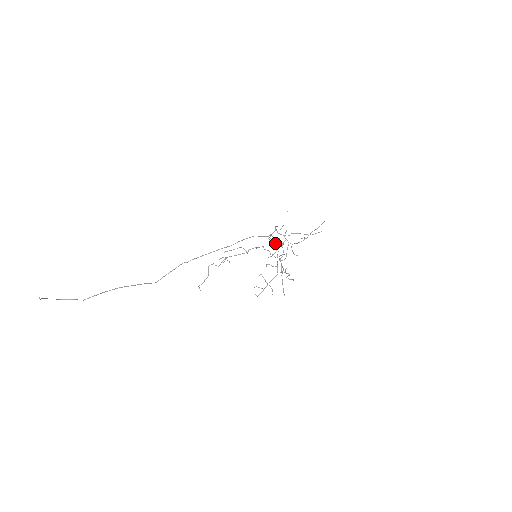
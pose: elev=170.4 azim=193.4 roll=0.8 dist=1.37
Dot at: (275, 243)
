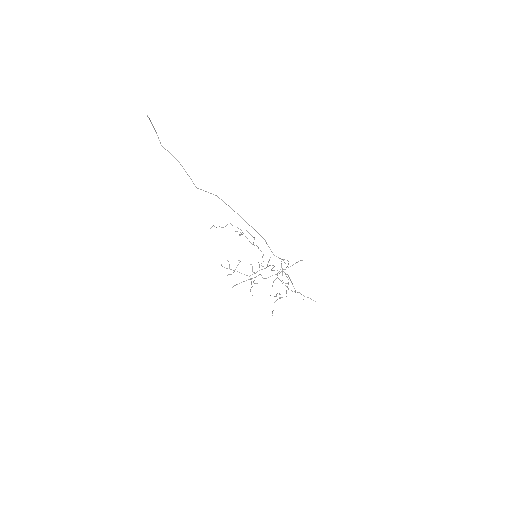
Dot at: occluded
